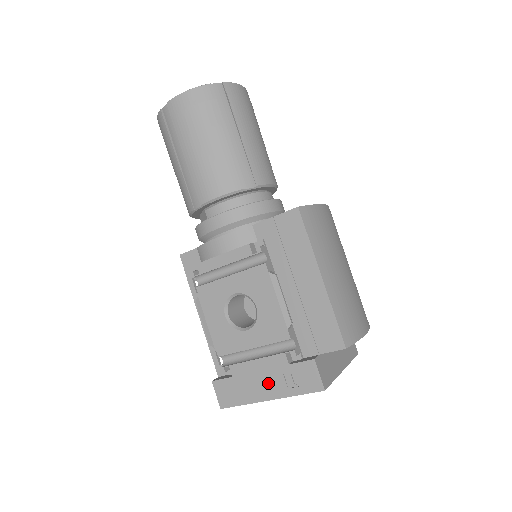
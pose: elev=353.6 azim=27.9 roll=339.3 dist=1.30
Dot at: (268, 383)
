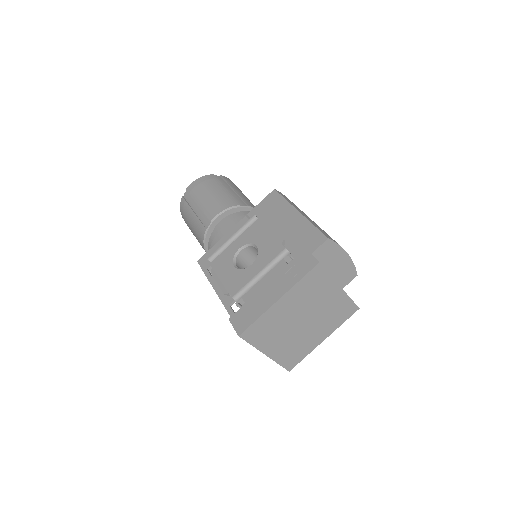
Dot at: (275, 288)
